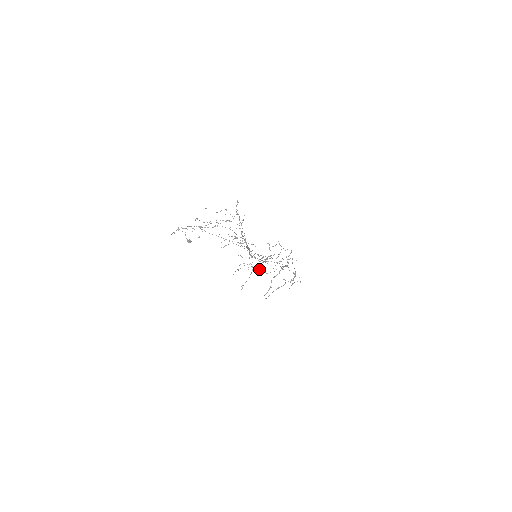
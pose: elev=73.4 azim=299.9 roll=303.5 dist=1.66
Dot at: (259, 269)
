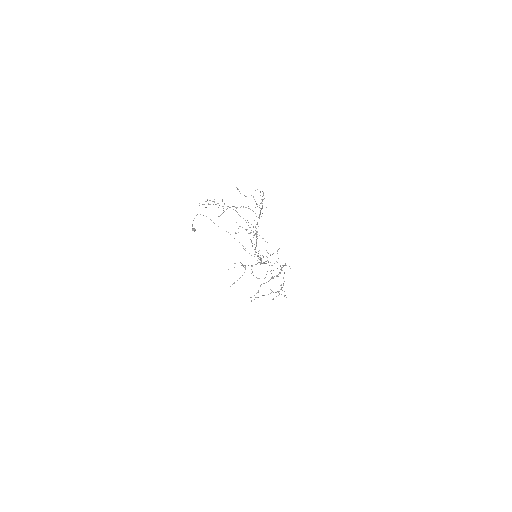
Dot at: (251, 273)
